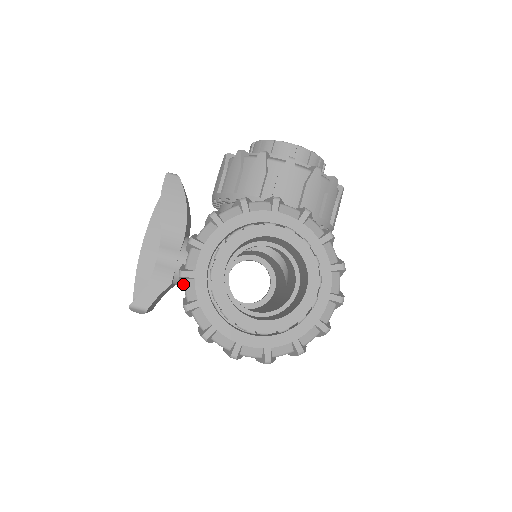
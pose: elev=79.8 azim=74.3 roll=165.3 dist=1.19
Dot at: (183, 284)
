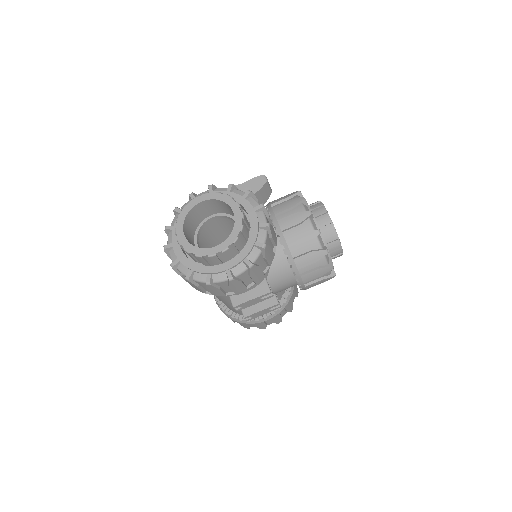
Dot at: occluded
